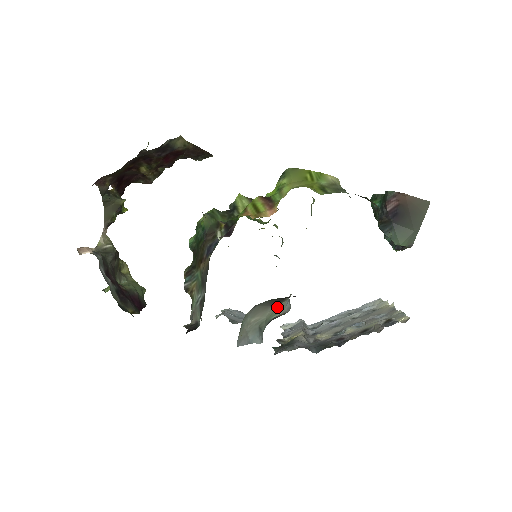
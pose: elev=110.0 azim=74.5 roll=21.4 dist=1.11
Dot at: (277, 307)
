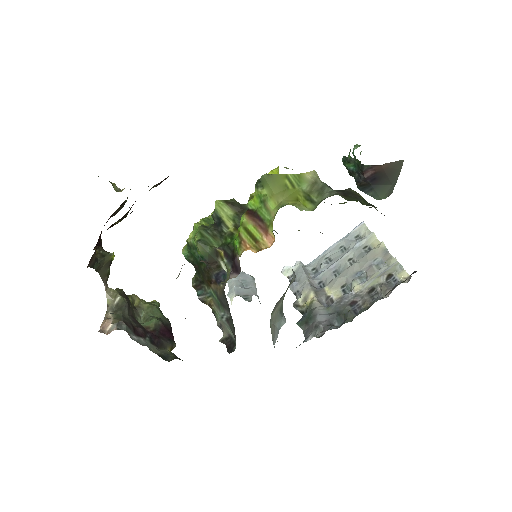
Dot at: occluded
